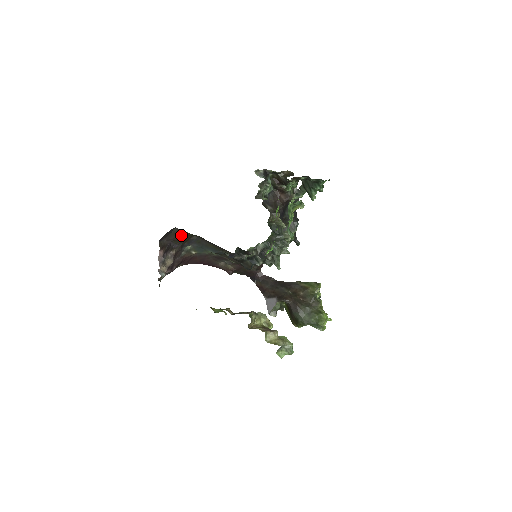
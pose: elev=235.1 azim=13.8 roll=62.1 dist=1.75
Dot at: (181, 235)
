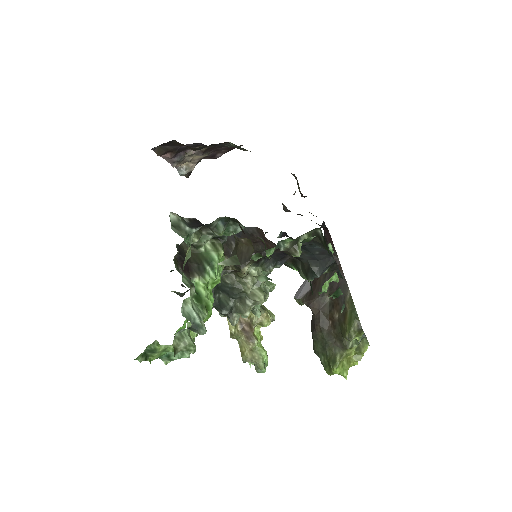
Dot at: occluded
